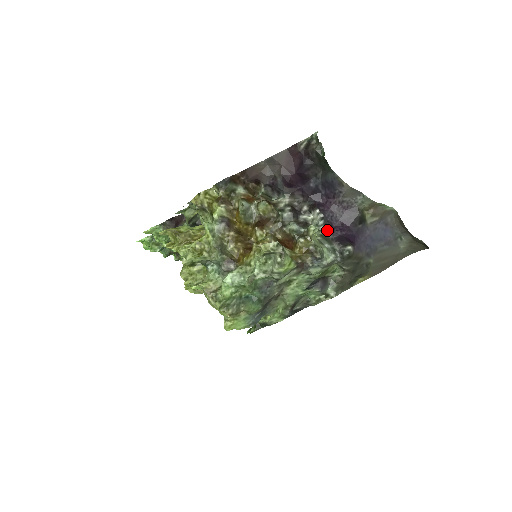
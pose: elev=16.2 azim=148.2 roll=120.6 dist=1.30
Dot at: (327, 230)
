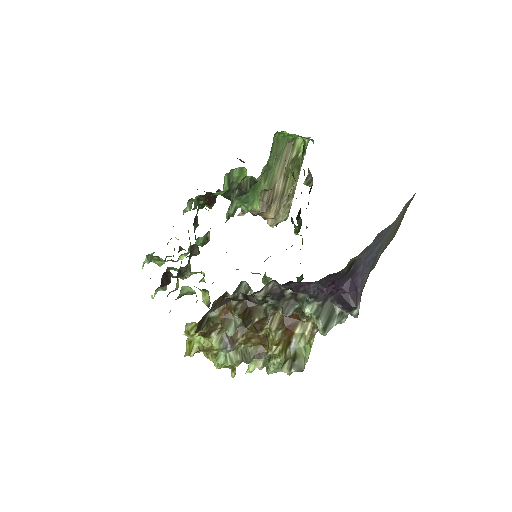
Dot at: (322, 303)
